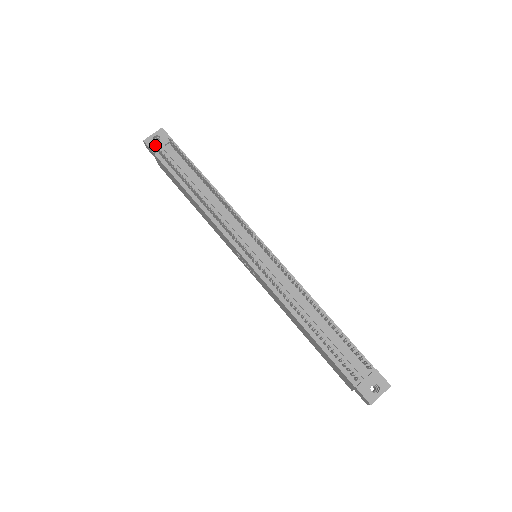
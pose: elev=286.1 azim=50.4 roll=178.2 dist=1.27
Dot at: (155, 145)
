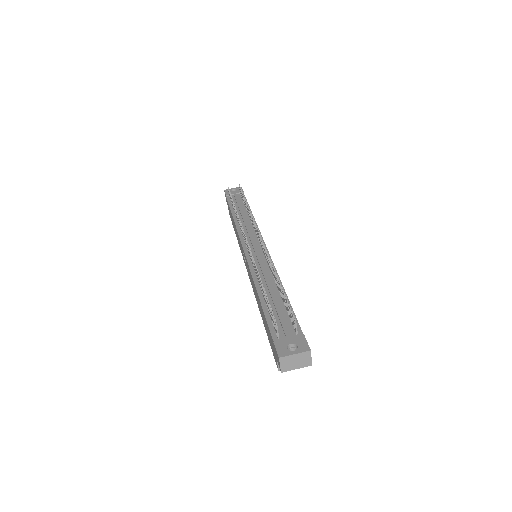
Dot at: occluded
